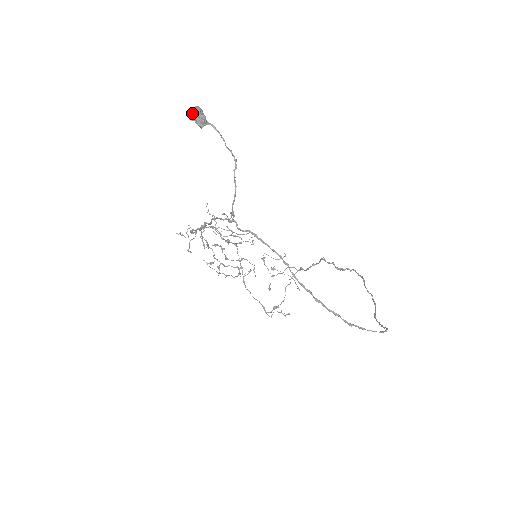
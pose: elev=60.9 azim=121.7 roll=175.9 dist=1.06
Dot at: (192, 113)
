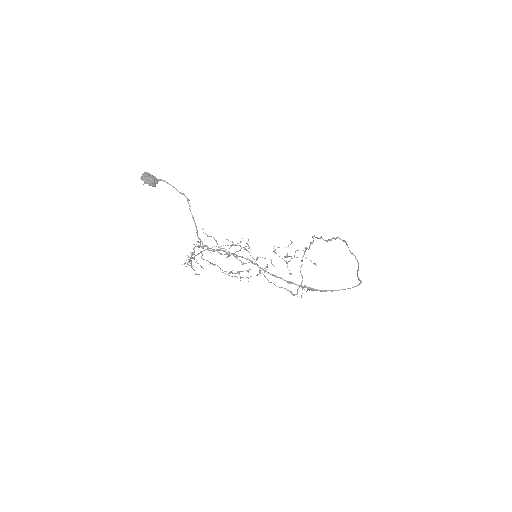
Dot at: (143, 179)
